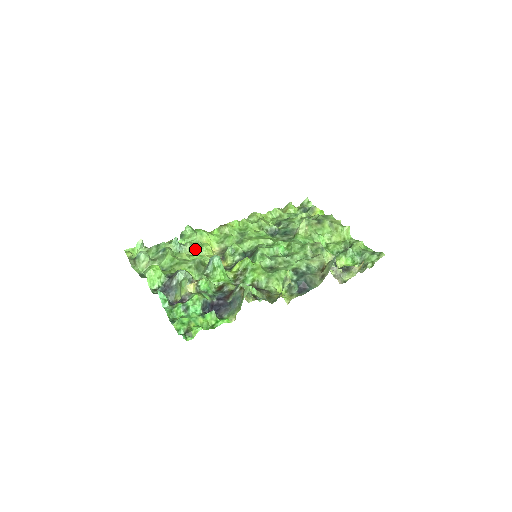
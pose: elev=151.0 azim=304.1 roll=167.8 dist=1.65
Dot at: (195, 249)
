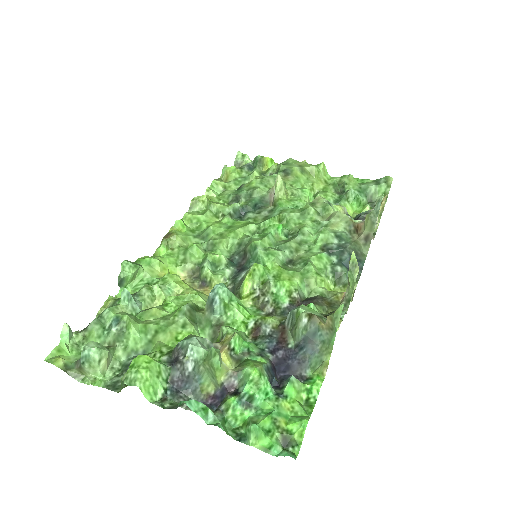
Dot at: (160, 292)
